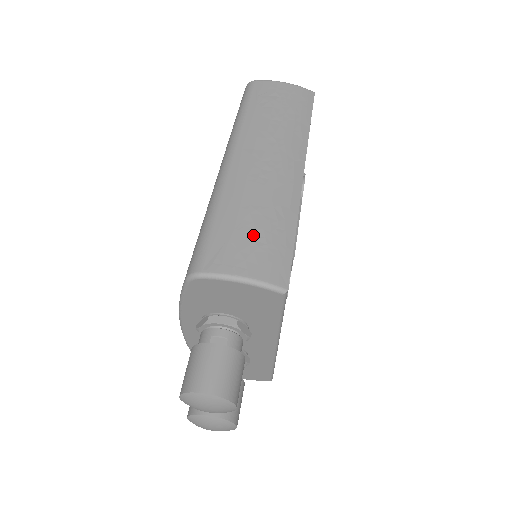
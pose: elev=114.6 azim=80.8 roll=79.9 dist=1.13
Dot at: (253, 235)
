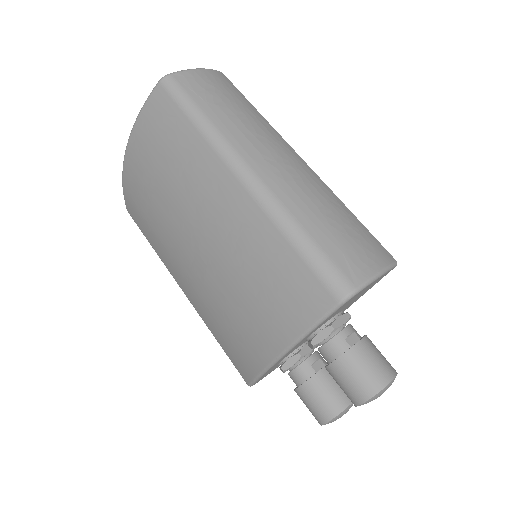
Dot at: (348, 233)
